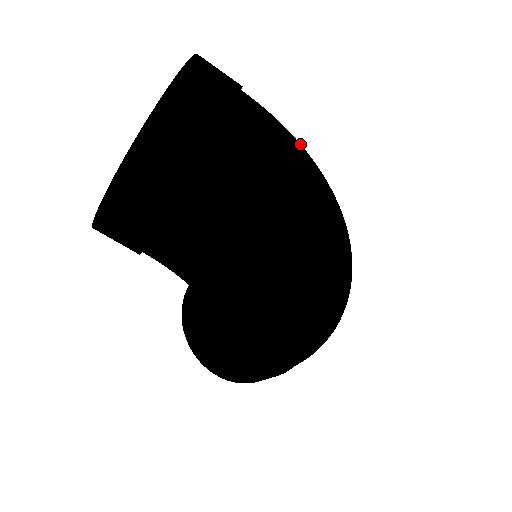
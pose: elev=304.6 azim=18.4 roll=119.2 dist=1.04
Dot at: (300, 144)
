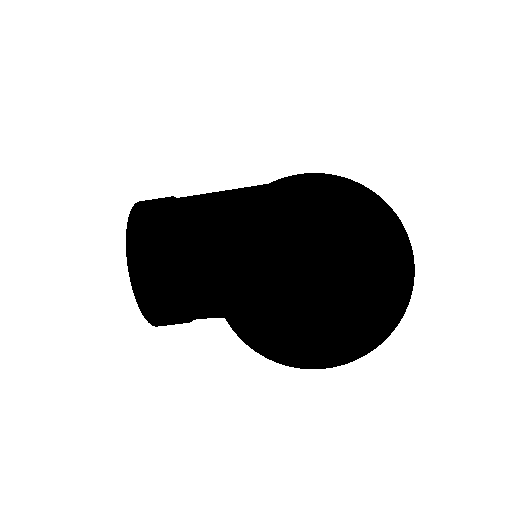
Dot at: (356, 206)
